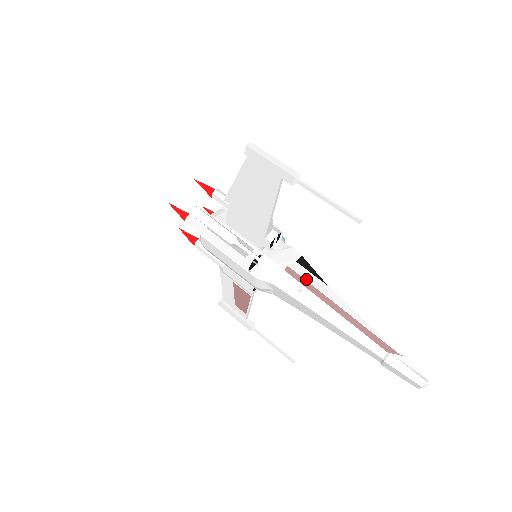
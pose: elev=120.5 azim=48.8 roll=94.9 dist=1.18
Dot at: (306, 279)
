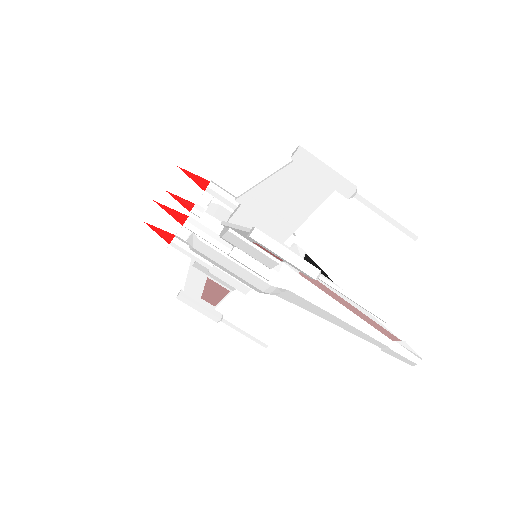
Dot at: (318, 280)
